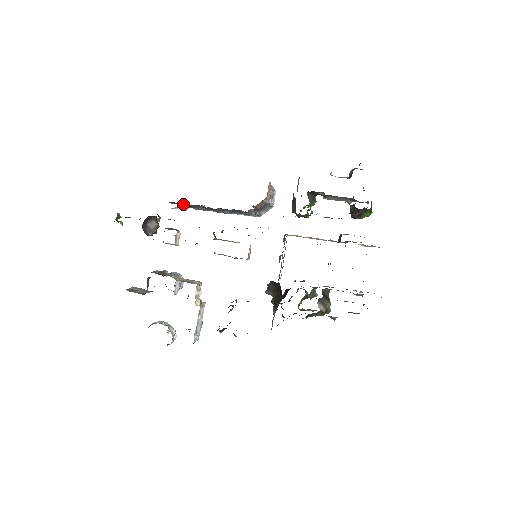
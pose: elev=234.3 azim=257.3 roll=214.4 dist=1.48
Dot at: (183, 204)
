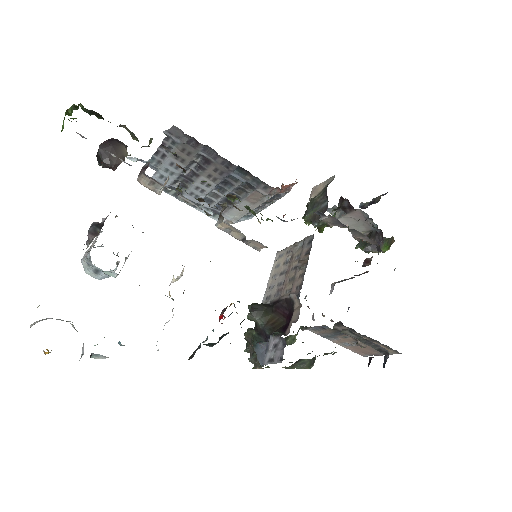
Dot at: (189, 140)
